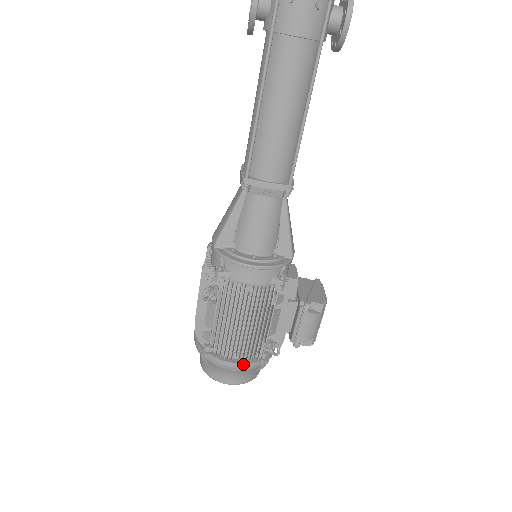
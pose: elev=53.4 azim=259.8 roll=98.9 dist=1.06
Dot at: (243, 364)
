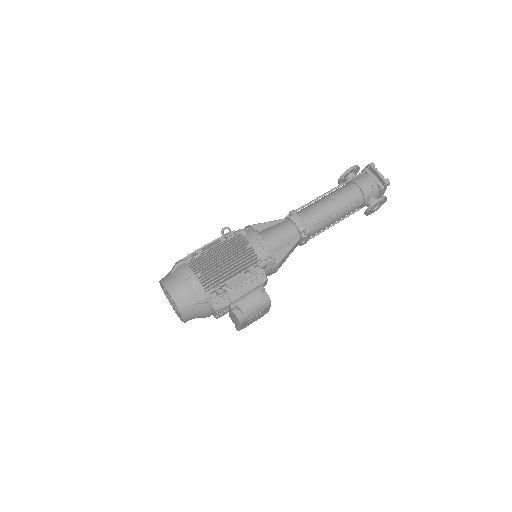
Dot at: (198, 281)
